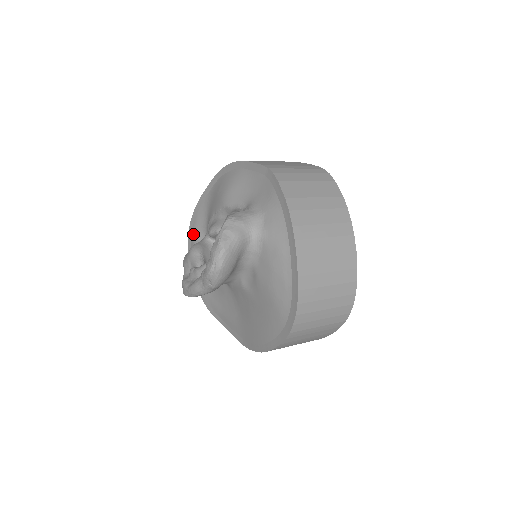
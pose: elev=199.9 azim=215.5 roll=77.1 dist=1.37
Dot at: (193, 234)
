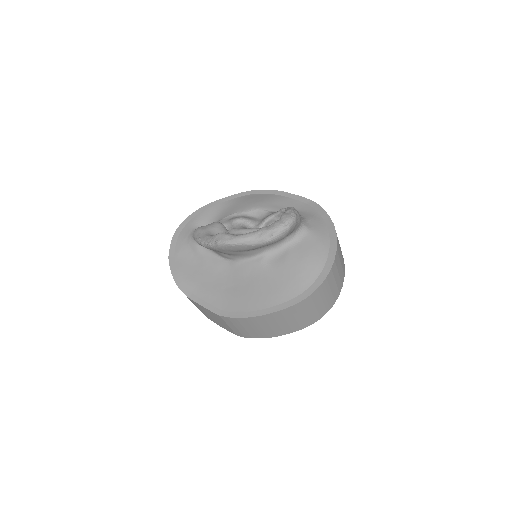
Dot at: (192, 222)
